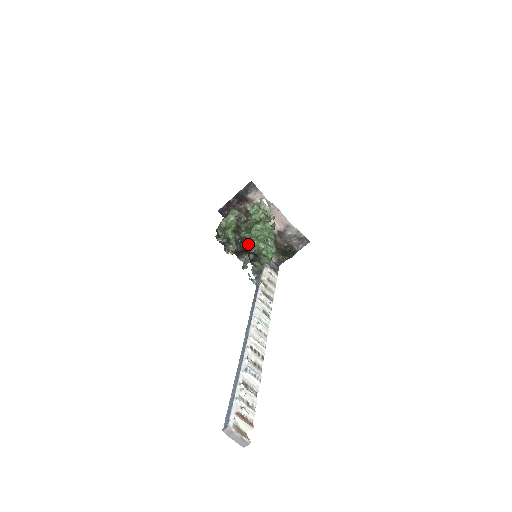
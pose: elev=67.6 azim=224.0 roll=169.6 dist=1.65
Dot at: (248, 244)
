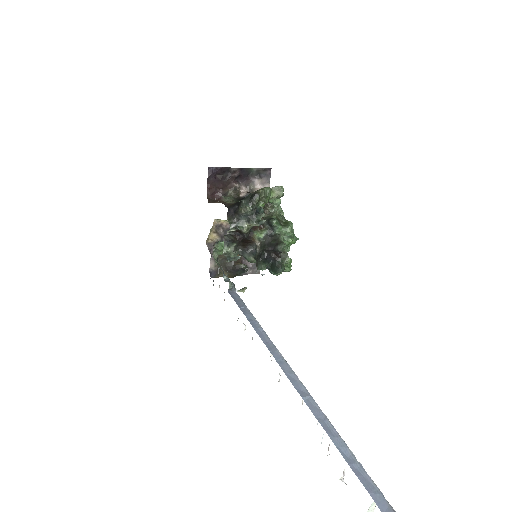
Dot at: (274, 238)
